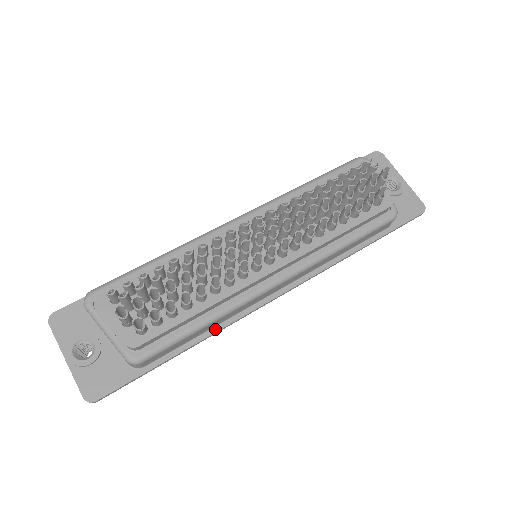
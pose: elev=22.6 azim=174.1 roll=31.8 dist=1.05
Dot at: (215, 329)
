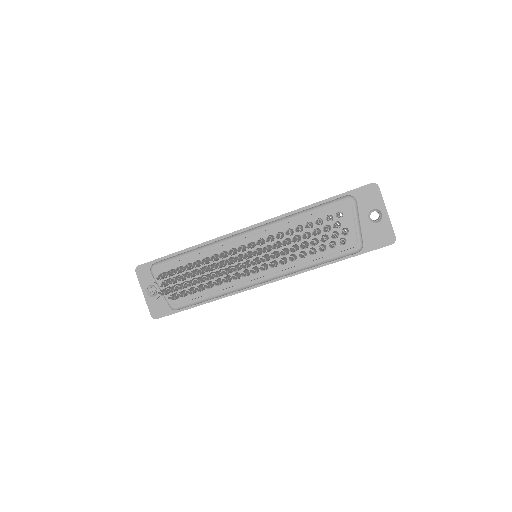
Dot at: (223, 296)
